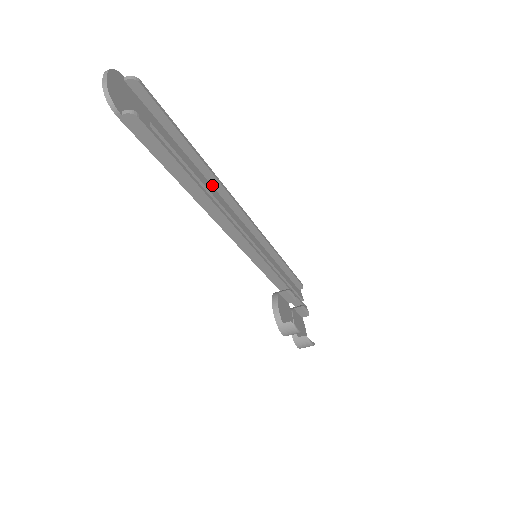
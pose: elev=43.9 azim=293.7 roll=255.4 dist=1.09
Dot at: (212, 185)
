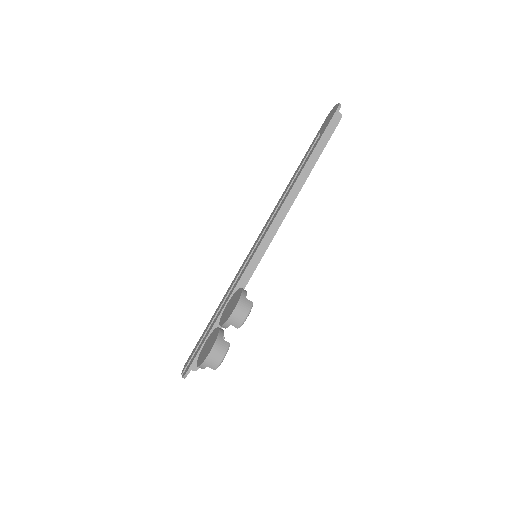
Dot at: occluded
